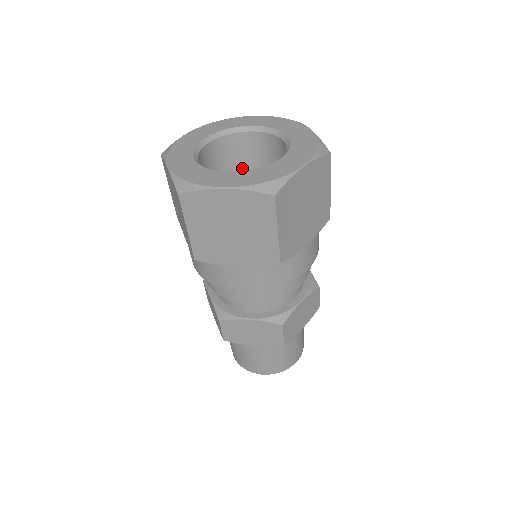
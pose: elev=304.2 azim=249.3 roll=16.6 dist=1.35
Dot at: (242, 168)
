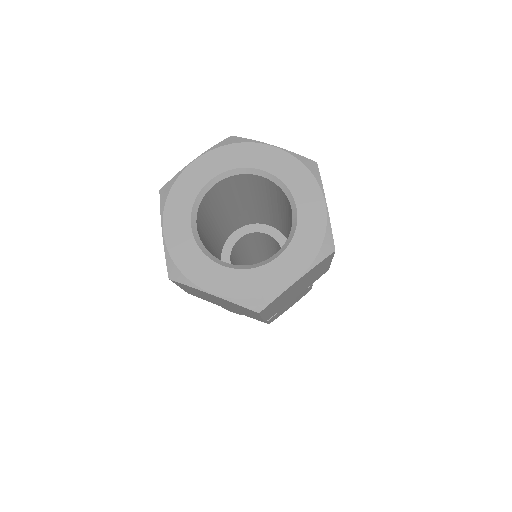
Dot at: (251, 191)
